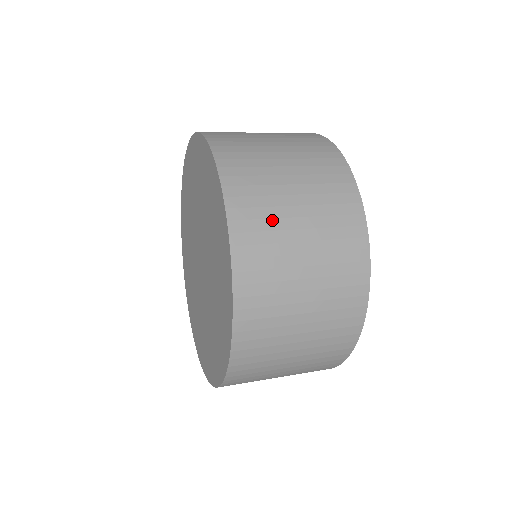
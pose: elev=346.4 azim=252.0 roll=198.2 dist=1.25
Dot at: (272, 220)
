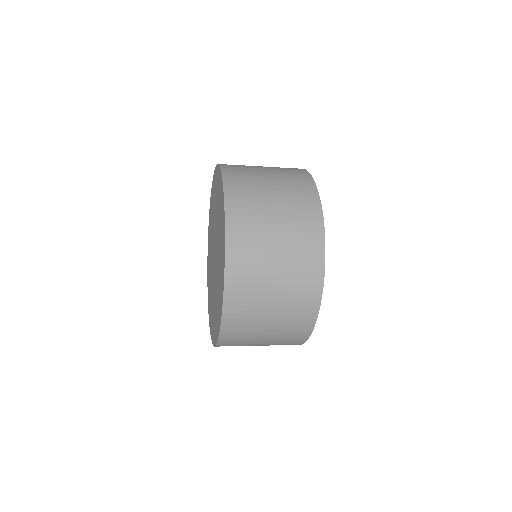
Dot at: (255, 210)
